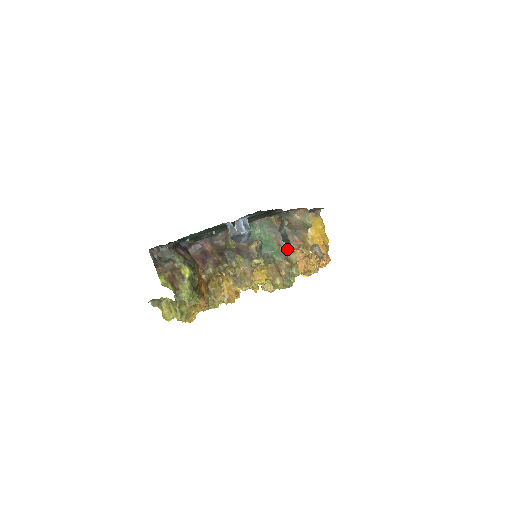
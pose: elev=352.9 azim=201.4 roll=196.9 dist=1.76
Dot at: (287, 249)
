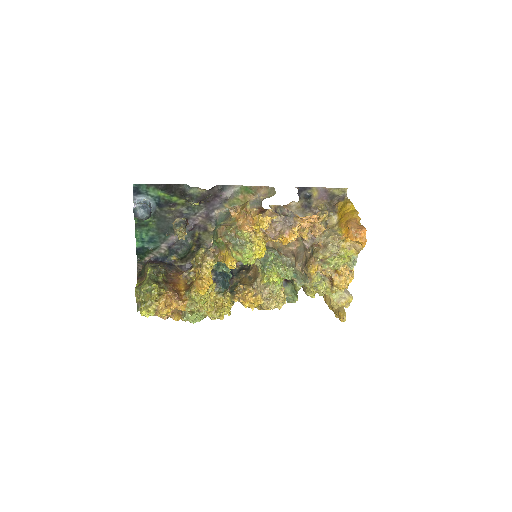
Dot at: (230, 219)
